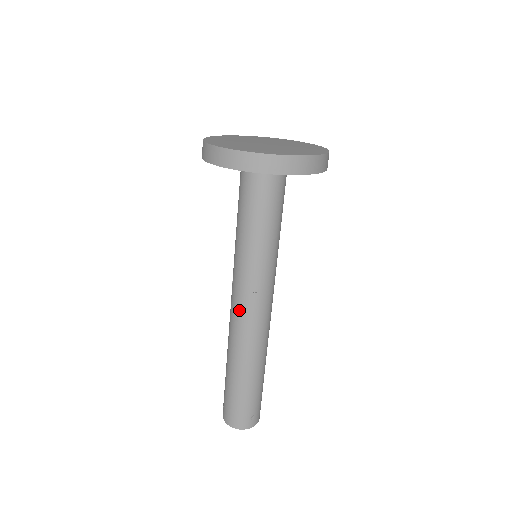
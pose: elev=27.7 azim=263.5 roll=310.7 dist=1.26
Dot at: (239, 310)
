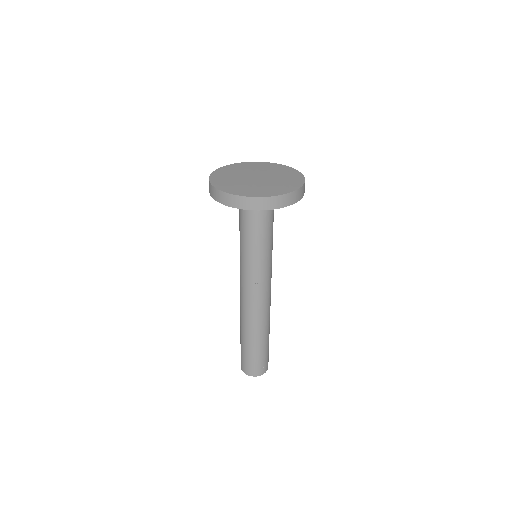
Dot at: (246, 296)
